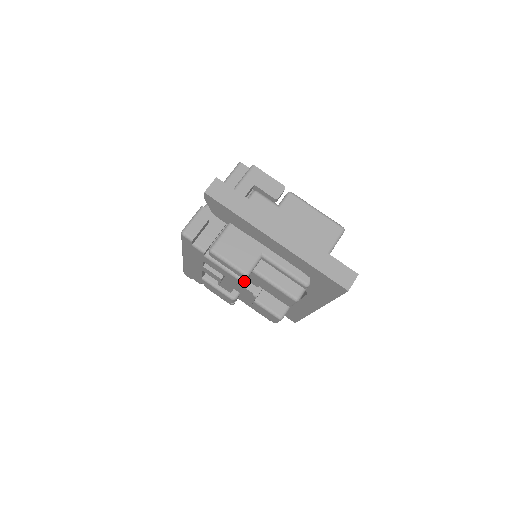
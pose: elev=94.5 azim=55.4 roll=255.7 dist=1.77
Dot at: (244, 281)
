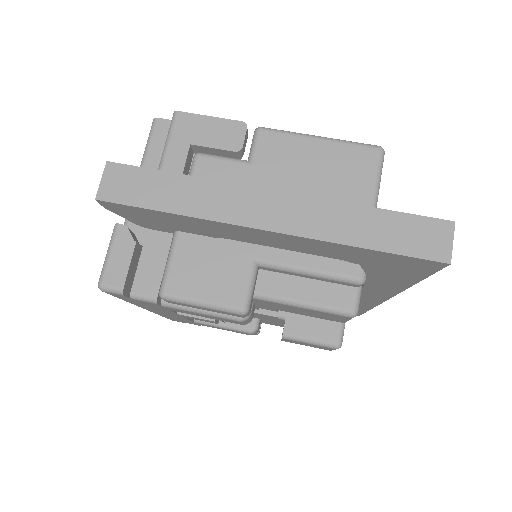
Dot at: (247, 318)
